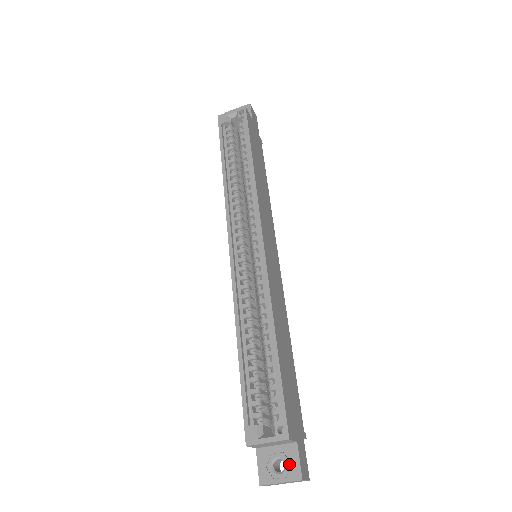
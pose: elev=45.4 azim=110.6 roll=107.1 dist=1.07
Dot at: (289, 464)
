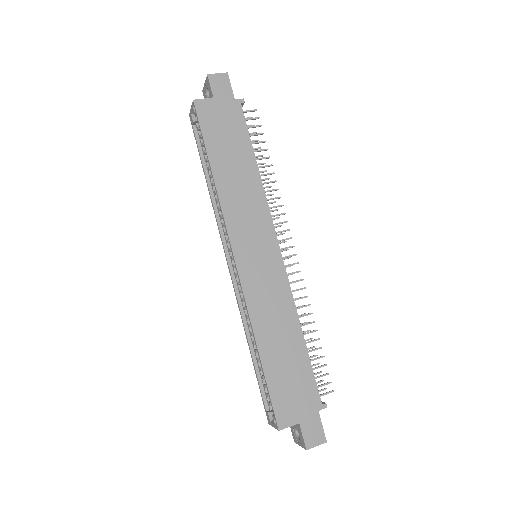
Dot at: (300, 436)
